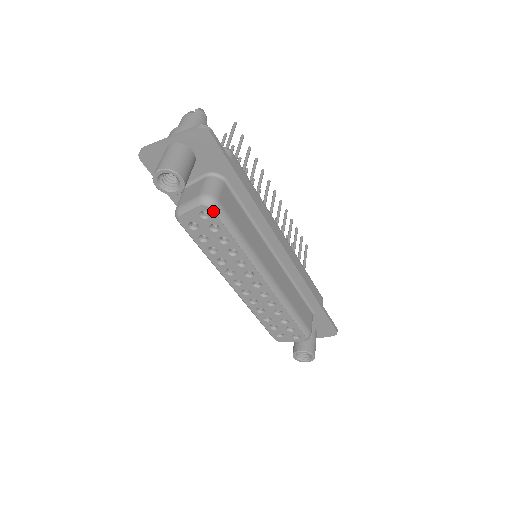
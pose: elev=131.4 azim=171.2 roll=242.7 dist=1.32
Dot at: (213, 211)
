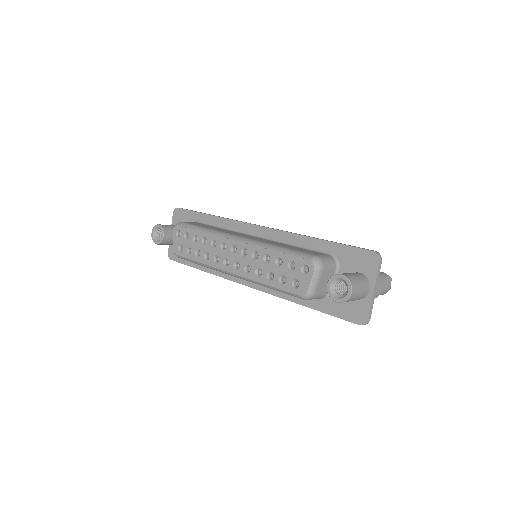
Dot at: (179, 226)
